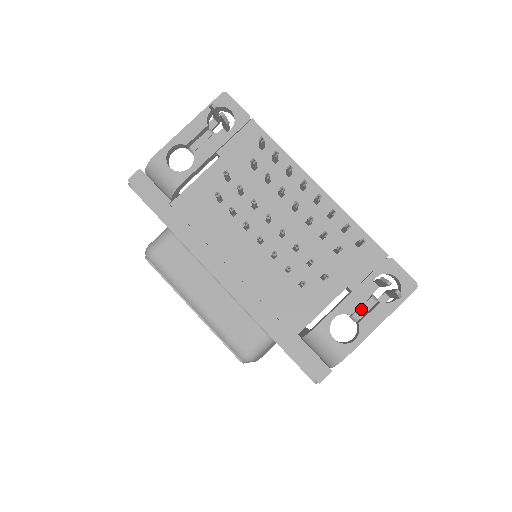
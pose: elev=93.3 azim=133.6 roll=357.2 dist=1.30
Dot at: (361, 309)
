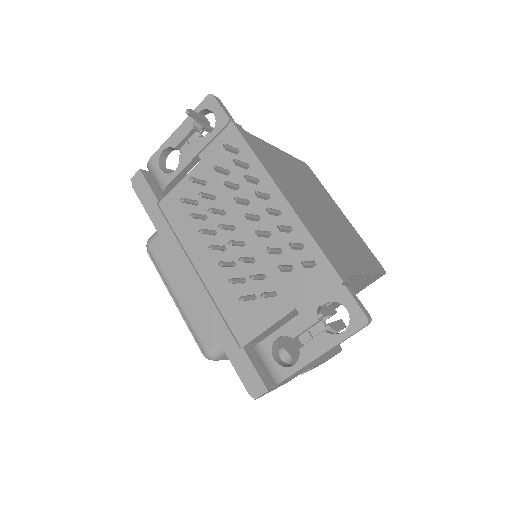
Dot at: (307, 334)
